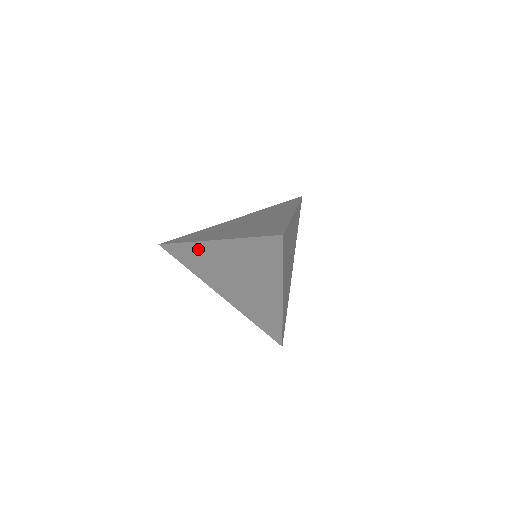
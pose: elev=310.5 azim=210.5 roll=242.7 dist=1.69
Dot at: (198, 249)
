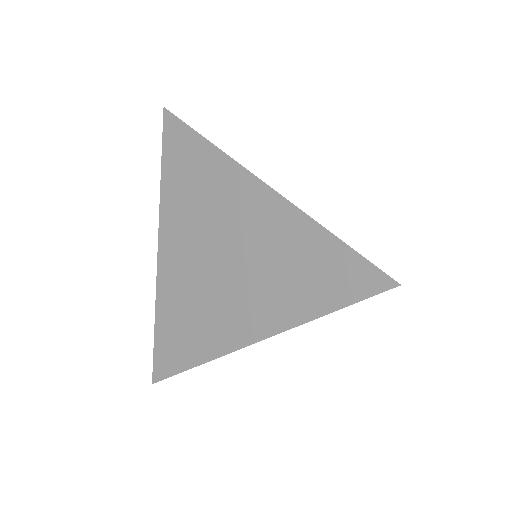
Dot at: (167, 296)
